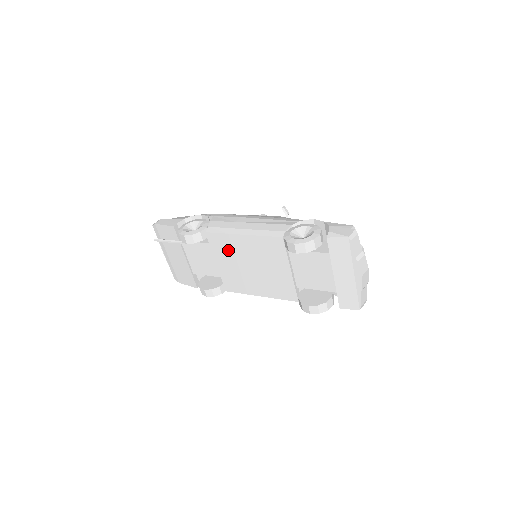
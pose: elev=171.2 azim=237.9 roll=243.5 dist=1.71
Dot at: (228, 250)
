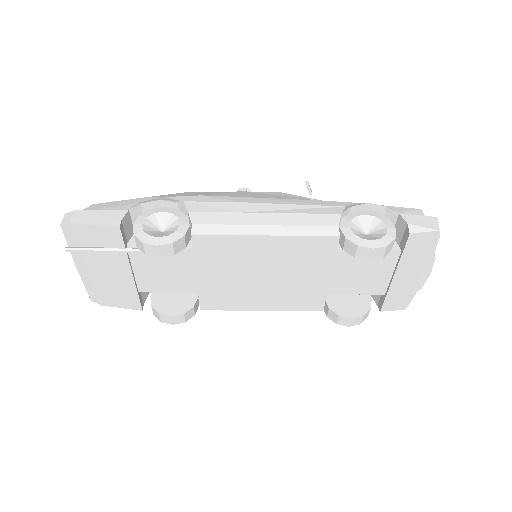
Dot at: (229, 257)
